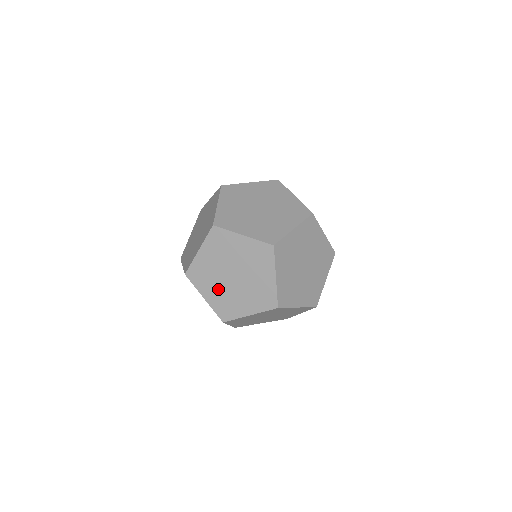
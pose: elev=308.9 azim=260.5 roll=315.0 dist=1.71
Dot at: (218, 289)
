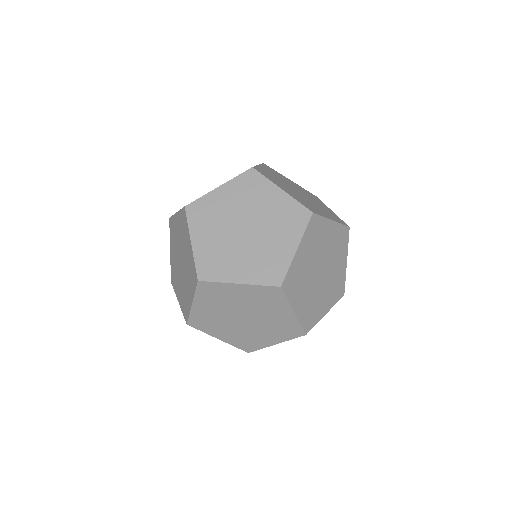
Dot at: (231, 330)
